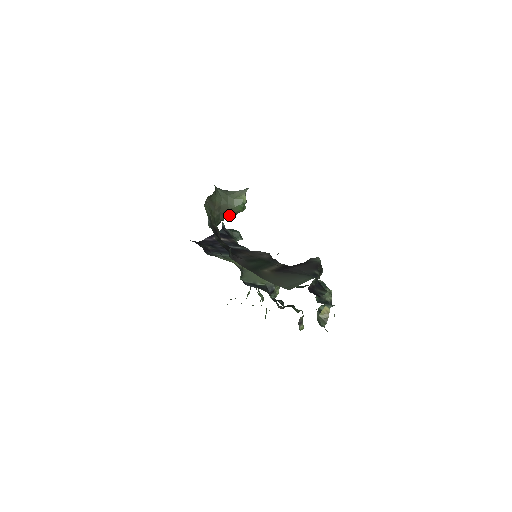
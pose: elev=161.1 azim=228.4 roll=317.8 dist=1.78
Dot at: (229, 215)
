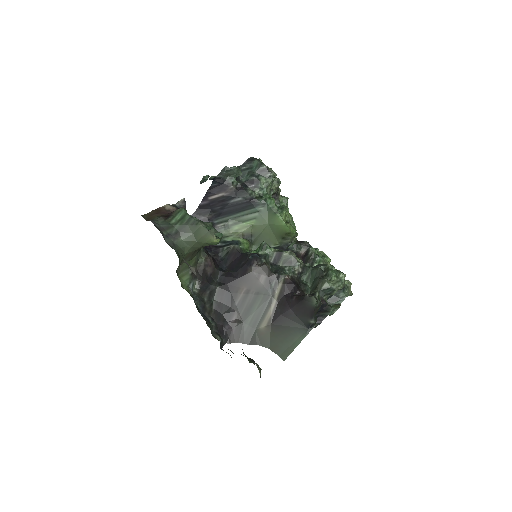
Dot at: occluded
